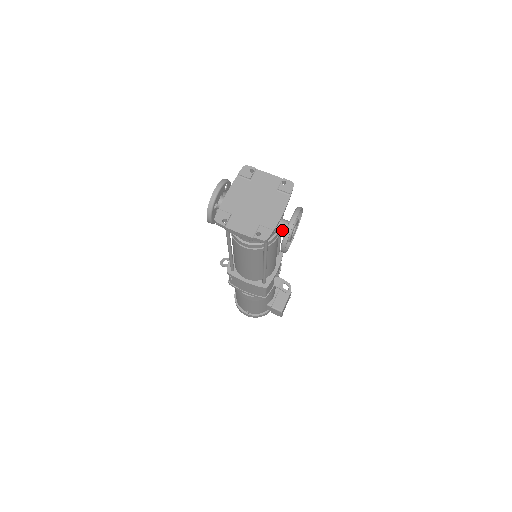
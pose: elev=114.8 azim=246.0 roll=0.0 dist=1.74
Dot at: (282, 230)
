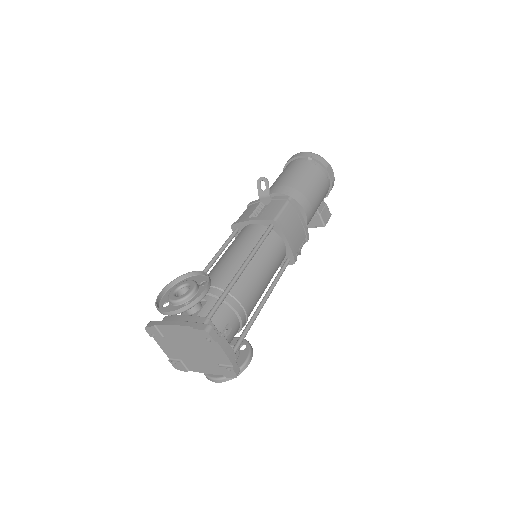
Dot at: occluded
